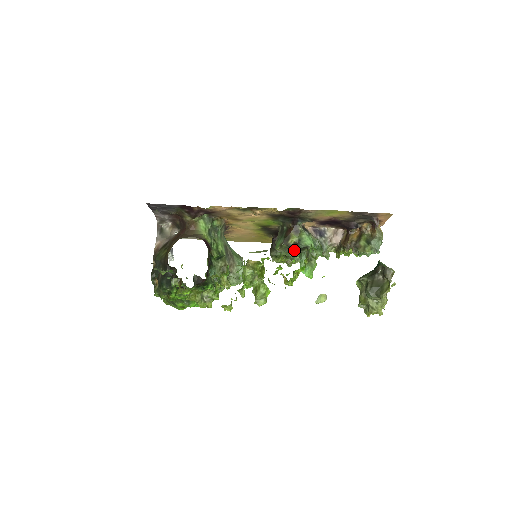
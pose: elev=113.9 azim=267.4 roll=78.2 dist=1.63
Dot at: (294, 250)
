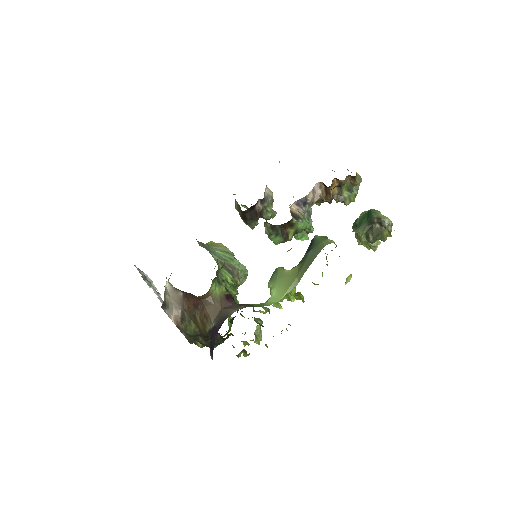
Dot at: occluded
